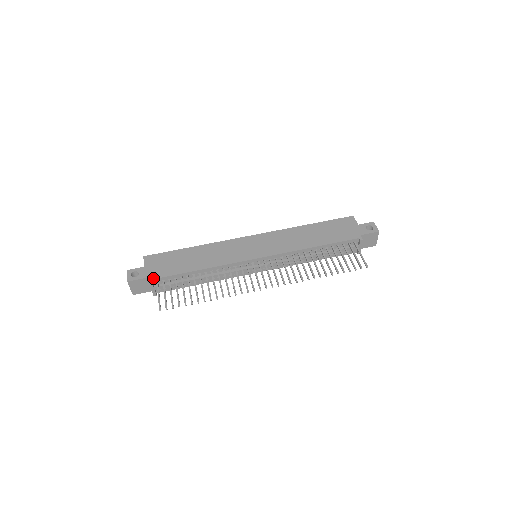
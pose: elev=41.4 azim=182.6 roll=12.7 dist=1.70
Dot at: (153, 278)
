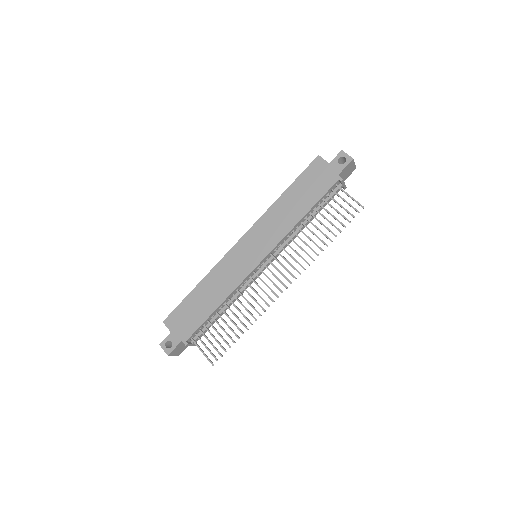
Dot at: (186, 339)
